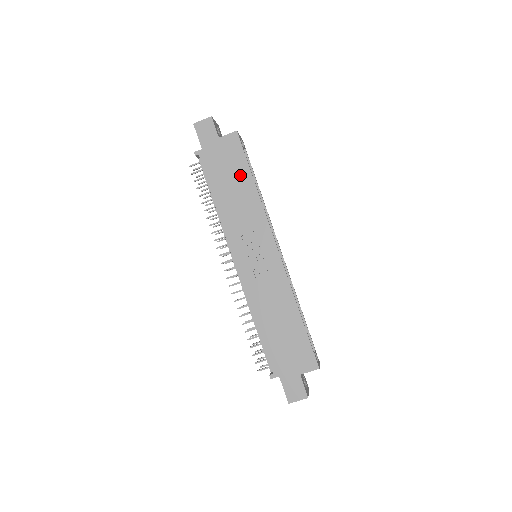
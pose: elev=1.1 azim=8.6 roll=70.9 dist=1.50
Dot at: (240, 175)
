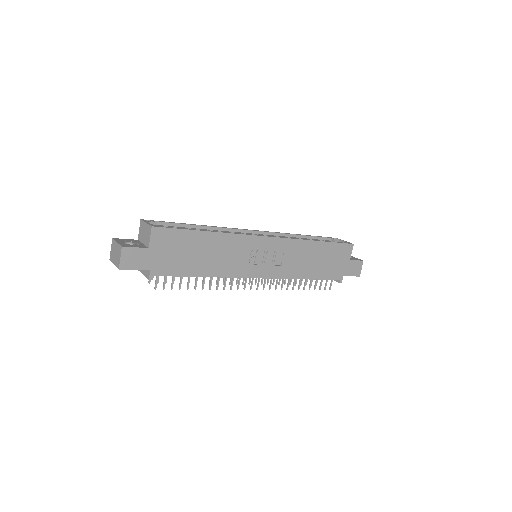
Dot at: (195, 243)
